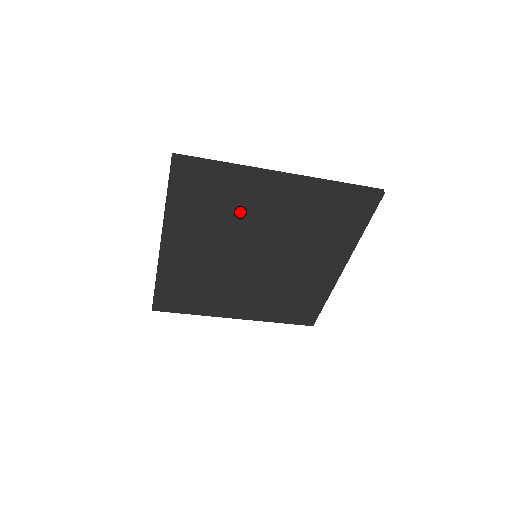
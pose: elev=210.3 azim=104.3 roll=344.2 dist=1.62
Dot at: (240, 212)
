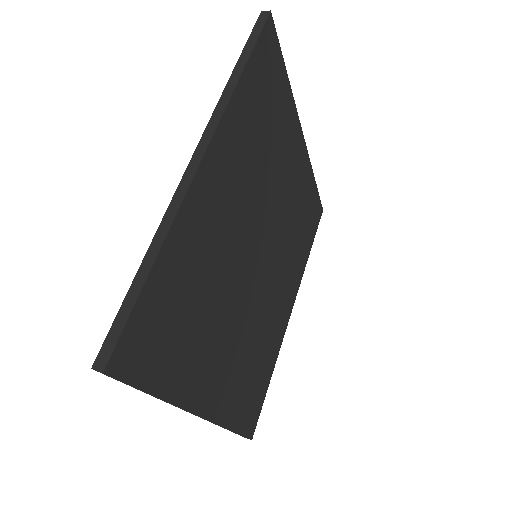
Dot at: (275, 159)
